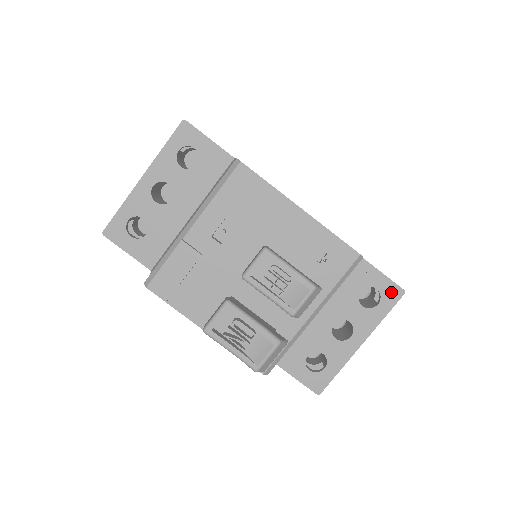
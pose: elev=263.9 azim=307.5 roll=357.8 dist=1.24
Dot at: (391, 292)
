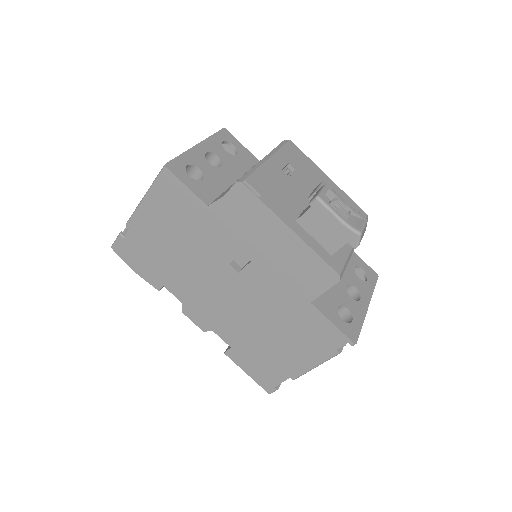
Dot at: (371, 273)
